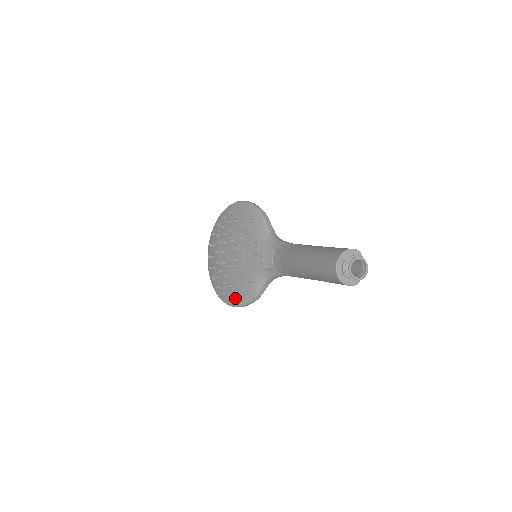
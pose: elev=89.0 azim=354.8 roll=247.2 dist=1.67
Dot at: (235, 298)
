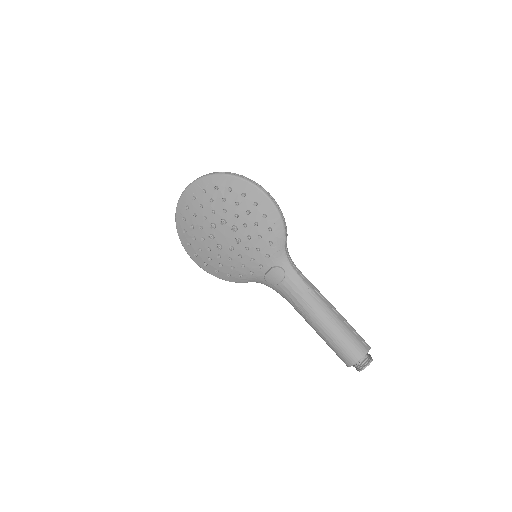
Dot at: (210, 268)
